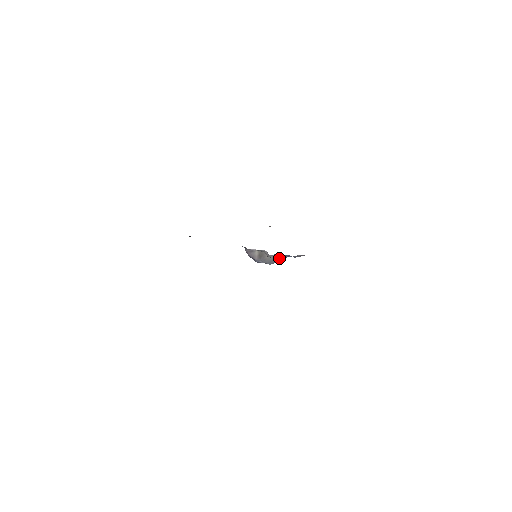
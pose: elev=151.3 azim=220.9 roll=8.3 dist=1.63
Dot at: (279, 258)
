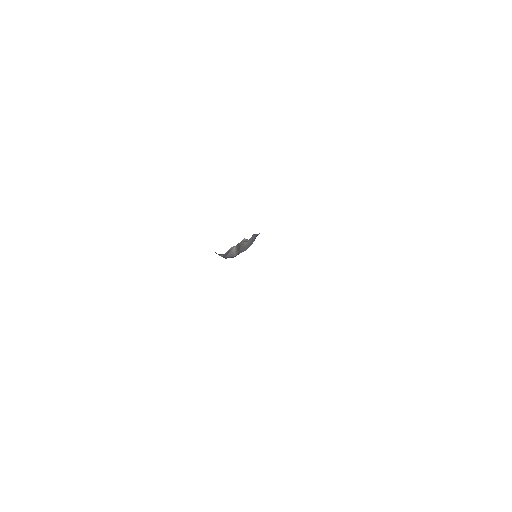
Dot at: occluded
